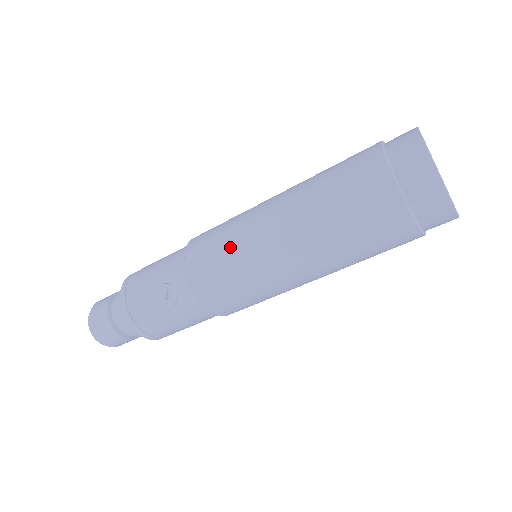
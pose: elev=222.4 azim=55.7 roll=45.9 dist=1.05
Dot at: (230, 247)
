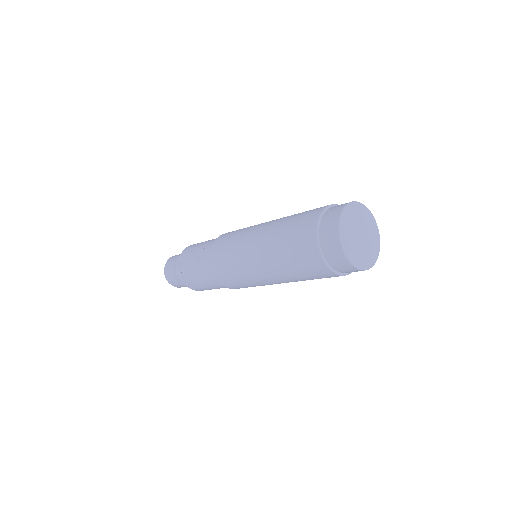
Dot at: (236, 236)
